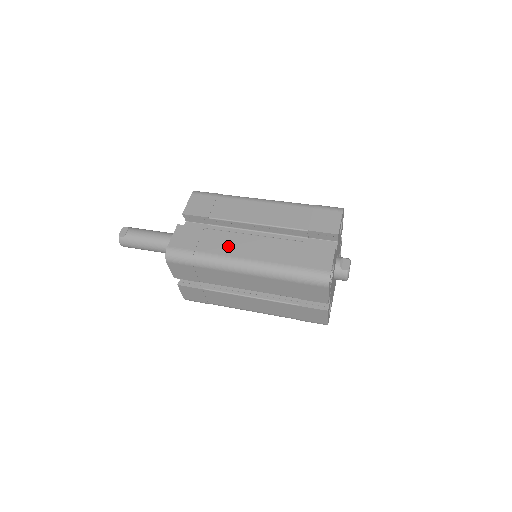
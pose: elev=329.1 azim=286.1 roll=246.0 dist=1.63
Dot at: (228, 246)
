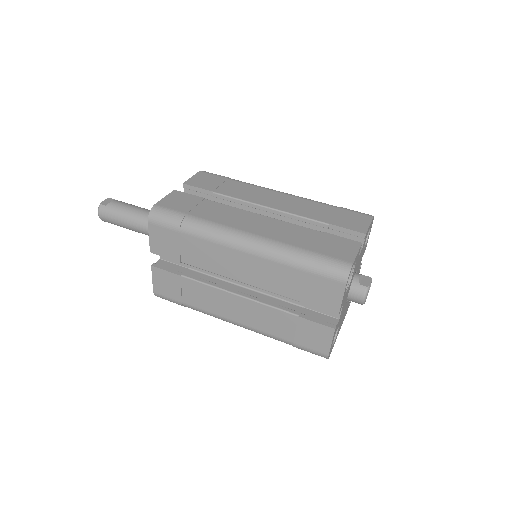
Dot at: (229, 218)
